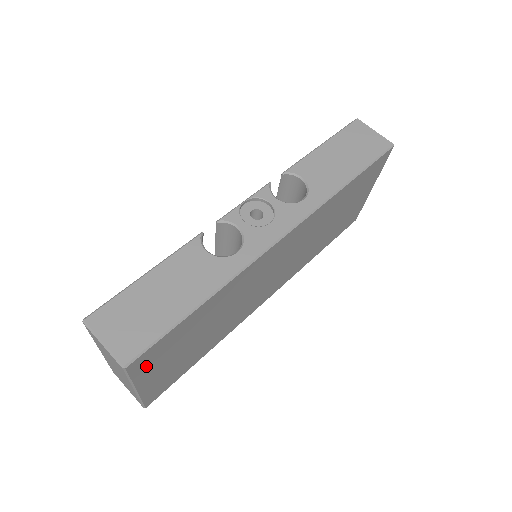
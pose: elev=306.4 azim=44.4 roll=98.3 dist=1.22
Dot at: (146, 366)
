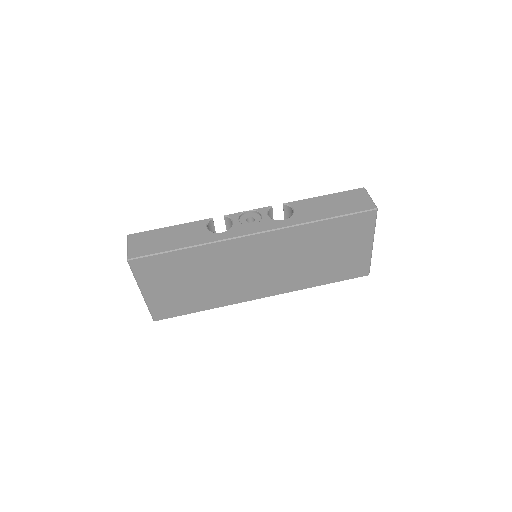
Dot at: (145, 273)
